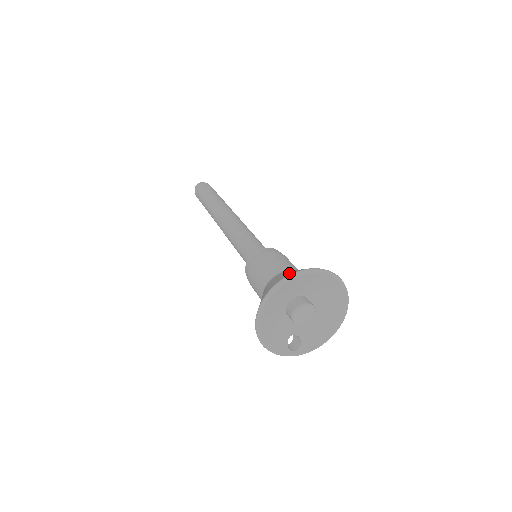
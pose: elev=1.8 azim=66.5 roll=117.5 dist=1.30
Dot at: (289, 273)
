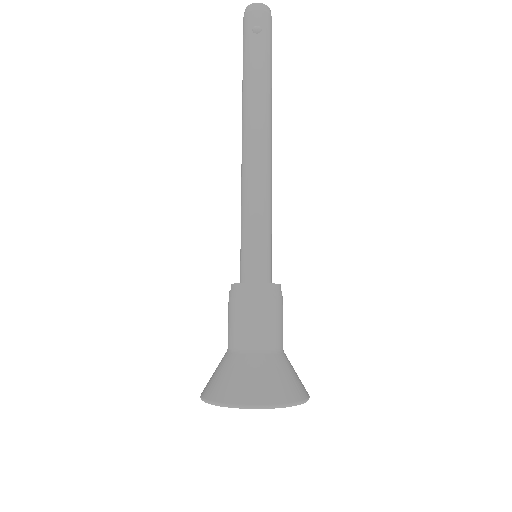
Dot at: (227, 393)
